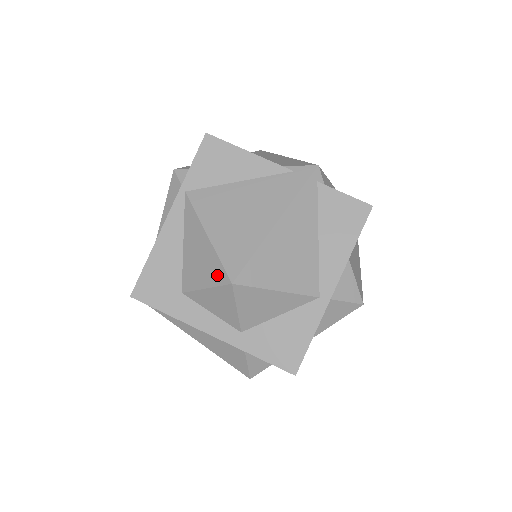
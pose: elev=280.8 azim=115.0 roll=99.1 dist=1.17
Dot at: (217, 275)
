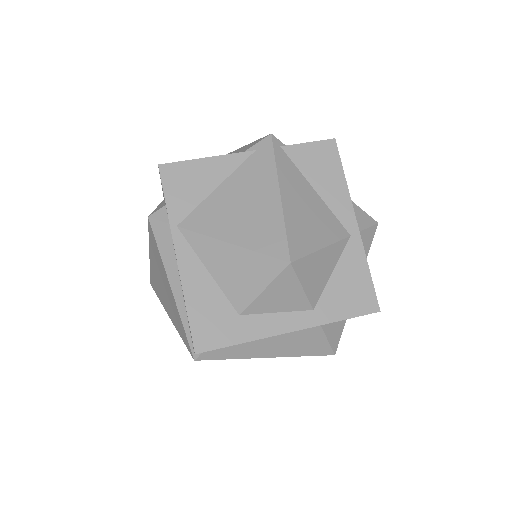
Dot at: (269, 268)
